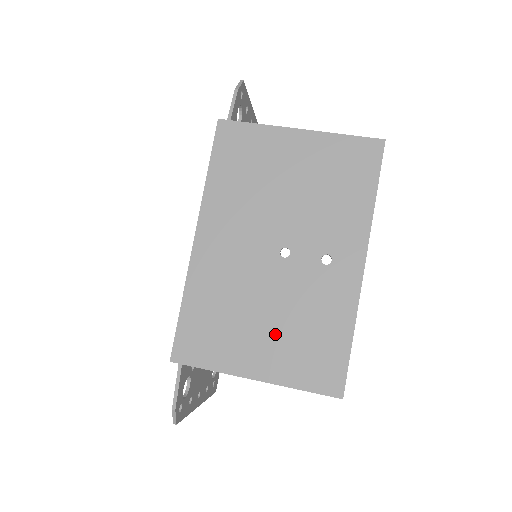
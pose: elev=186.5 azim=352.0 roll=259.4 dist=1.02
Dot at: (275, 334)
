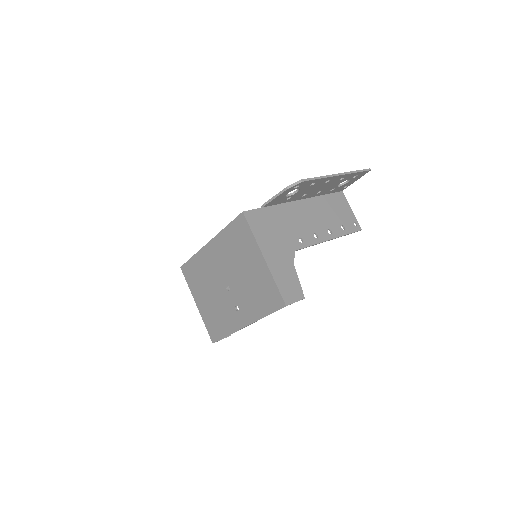
Dot at: (209, 303)
